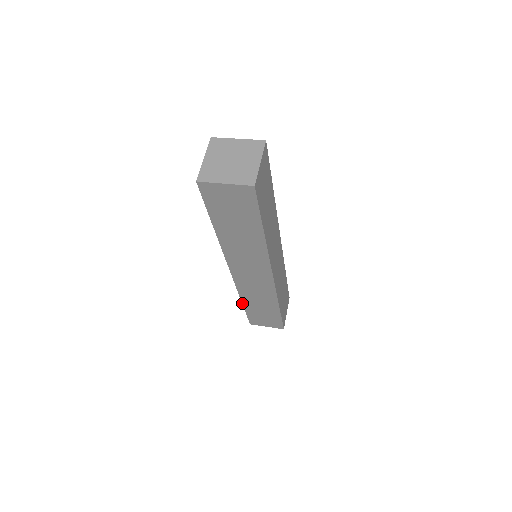
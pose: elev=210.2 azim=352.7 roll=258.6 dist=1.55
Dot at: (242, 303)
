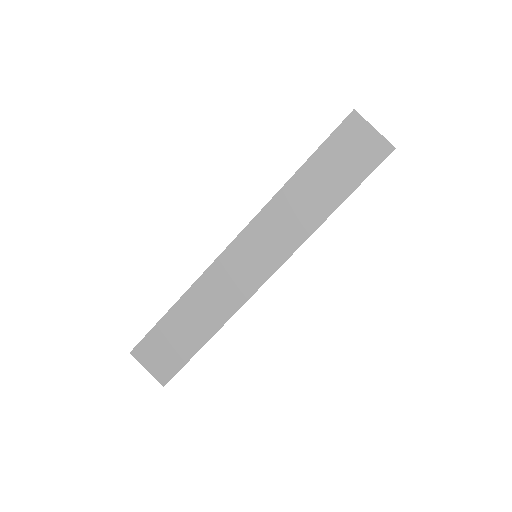
Dot at: (175, 303)
